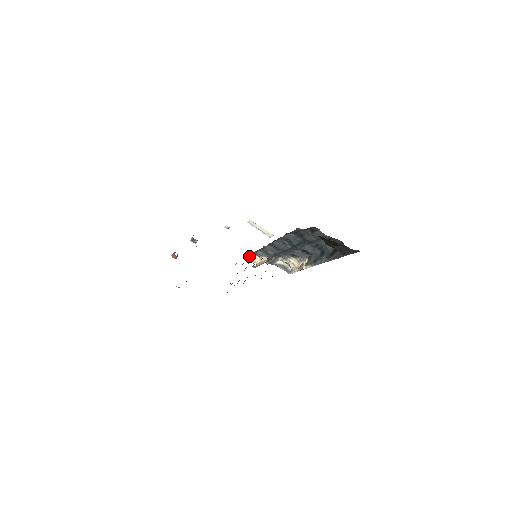
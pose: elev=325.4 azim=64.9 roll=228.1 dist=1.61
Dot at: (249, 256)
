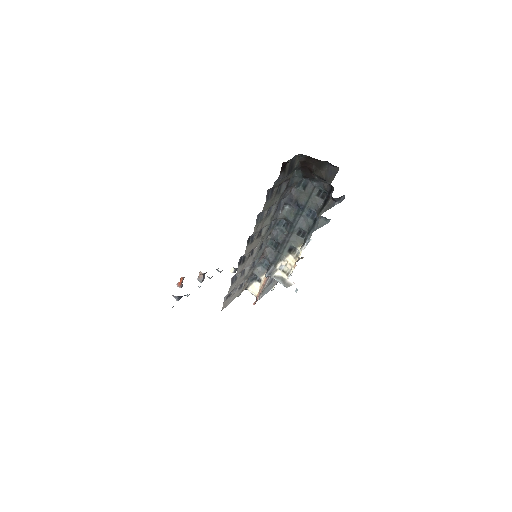
Dot at: (250, 285)
